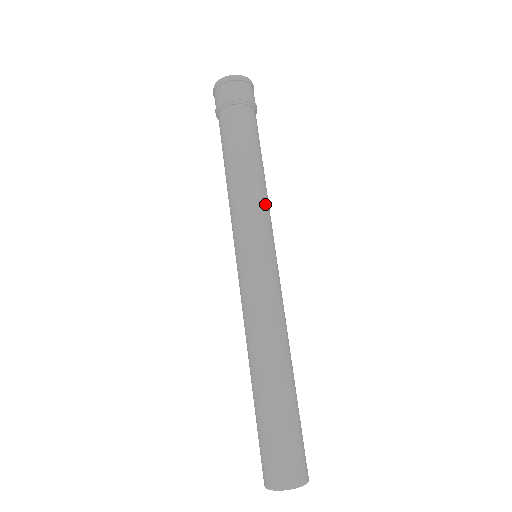
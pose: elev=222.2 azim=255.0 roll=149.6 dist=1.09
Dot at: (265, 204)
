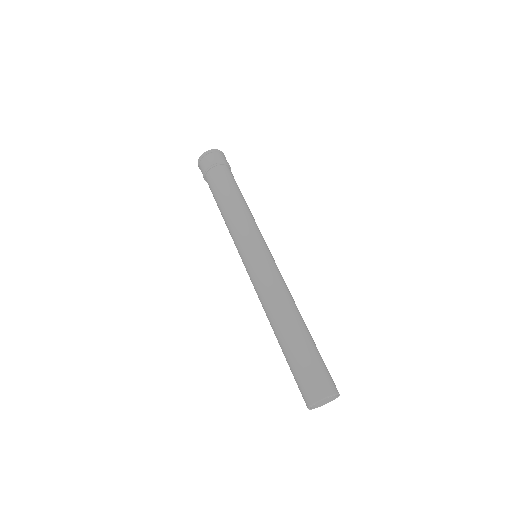
Dot at: (253, 220)
